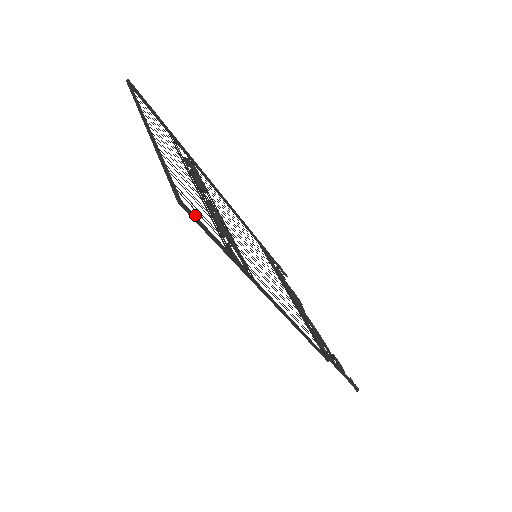
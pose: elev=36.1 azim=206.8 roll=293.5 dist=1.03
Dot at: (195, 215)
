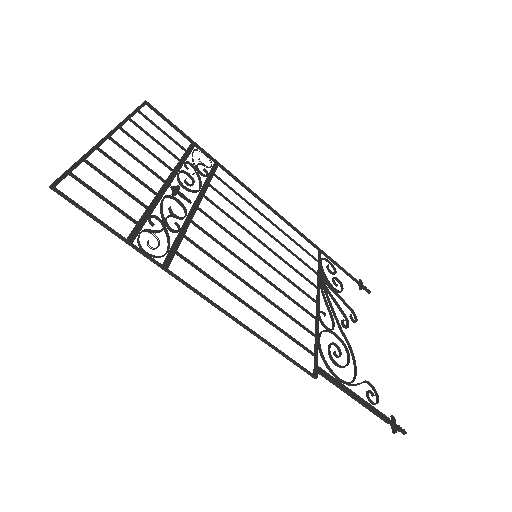
Dot at: (68, 198)
